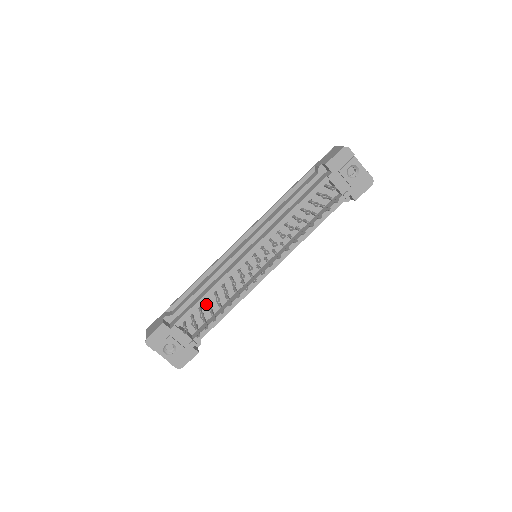
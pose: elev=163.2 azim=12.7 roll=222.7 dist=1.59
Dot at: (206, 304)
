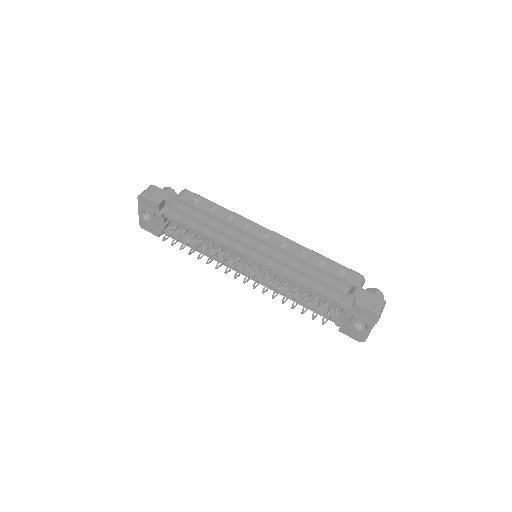
Dot at: occluded
